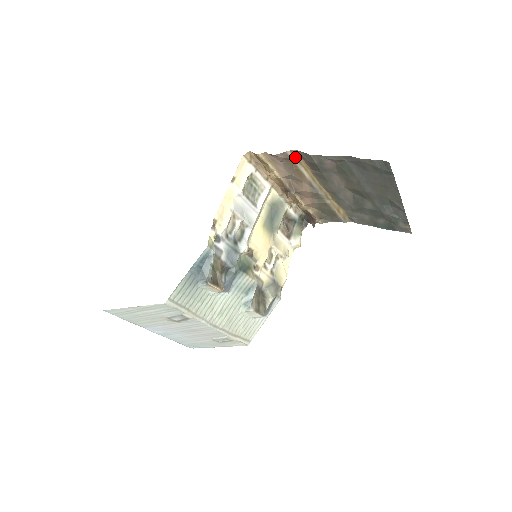
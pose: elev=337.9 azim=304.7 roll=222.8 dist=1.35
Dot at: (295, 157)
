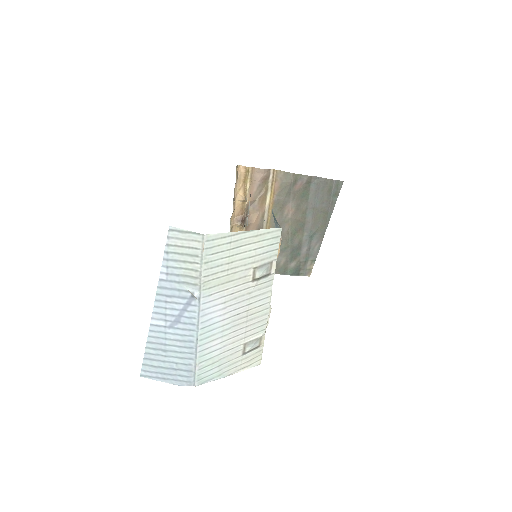
Dot at: (272, 178)
